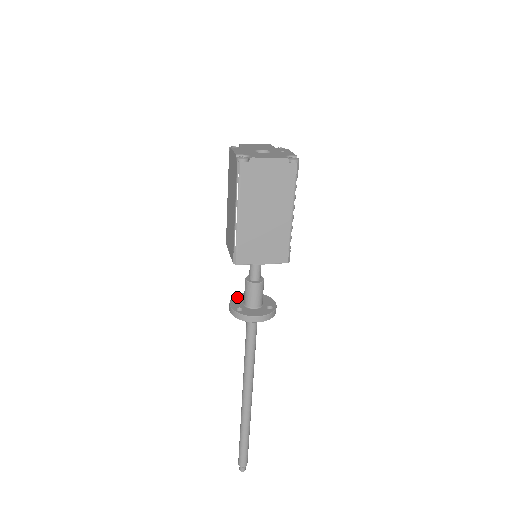
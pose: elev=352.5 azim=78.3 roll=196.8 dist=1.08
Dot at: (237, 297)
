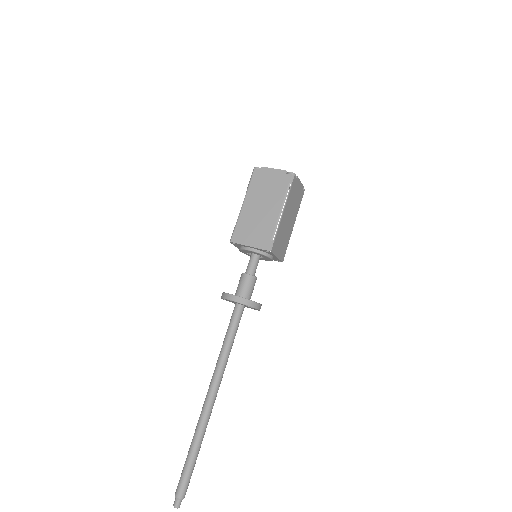
Dot at: occluded
